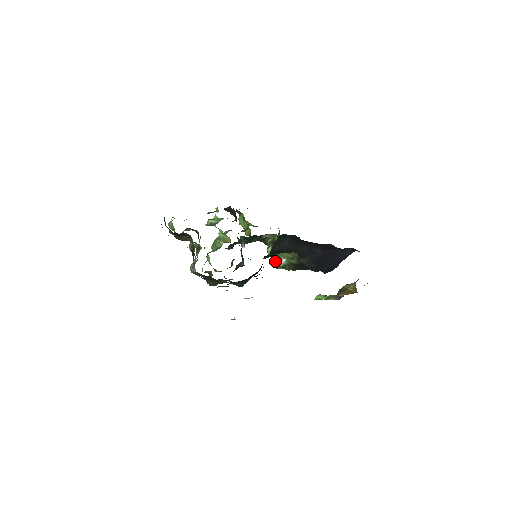
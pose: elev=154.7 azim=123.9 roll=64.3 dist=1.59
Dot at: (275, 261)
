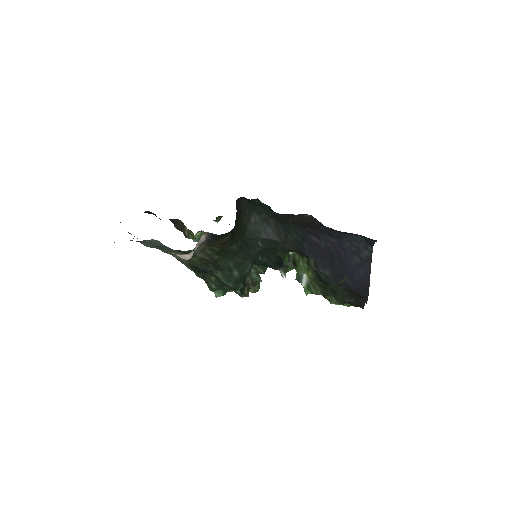
Dot at: (299, 280)
